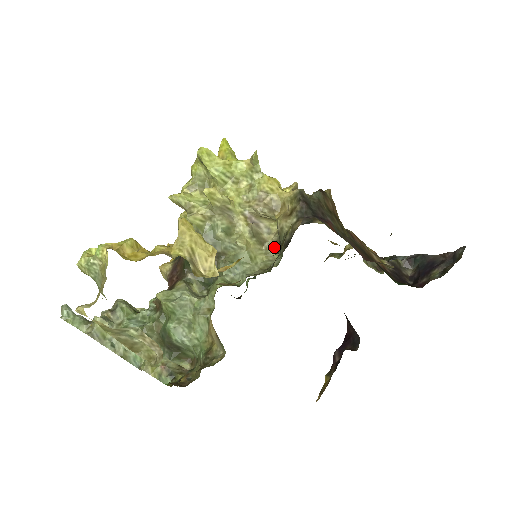
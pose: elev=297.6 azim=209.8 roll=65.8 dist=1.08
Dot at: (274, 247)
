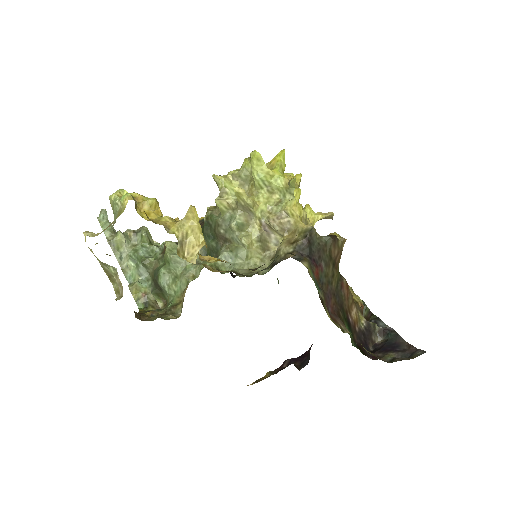
Dot at: (270, 259)
